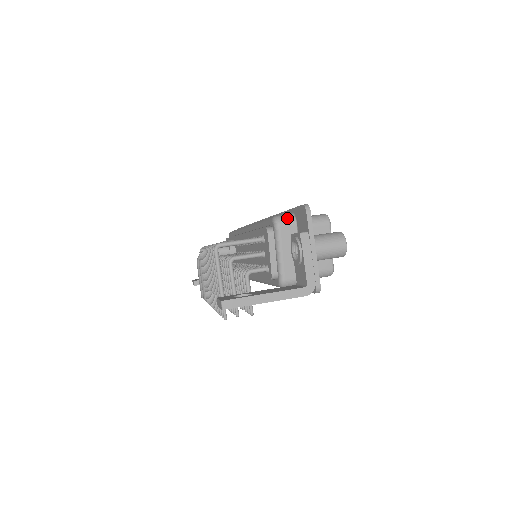
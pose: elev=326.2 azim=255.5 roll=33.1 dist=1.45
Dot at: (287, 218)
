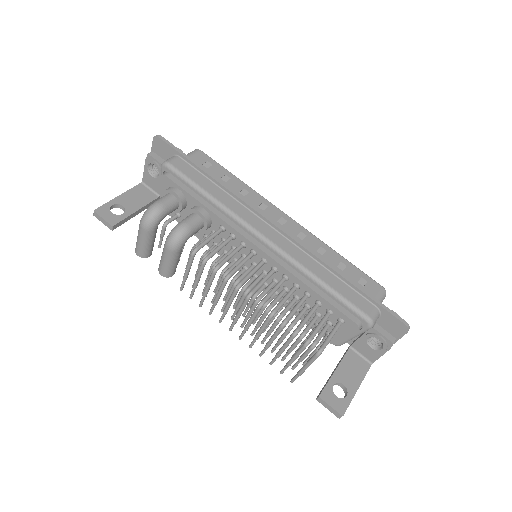
Dot at: (377, 318)
